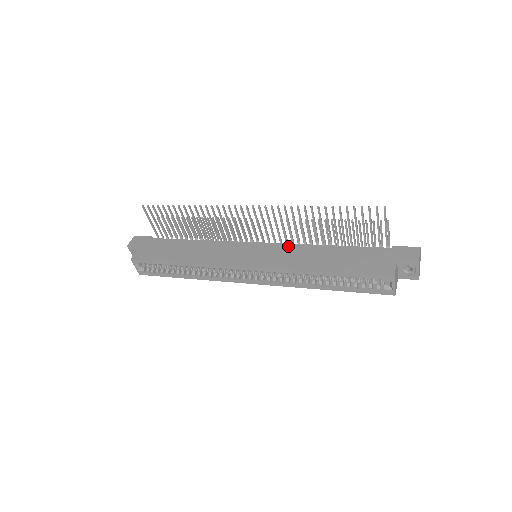
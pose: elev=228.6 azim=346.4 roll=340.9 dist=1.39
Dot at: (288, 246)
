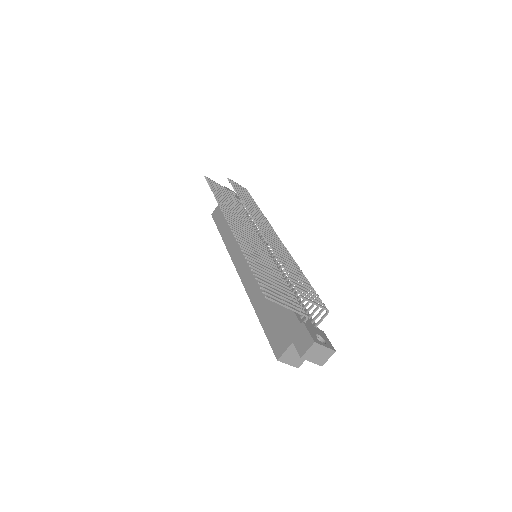
Dot at: occluded
